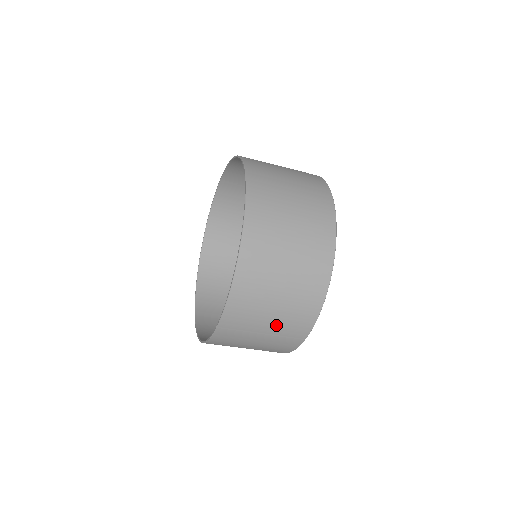
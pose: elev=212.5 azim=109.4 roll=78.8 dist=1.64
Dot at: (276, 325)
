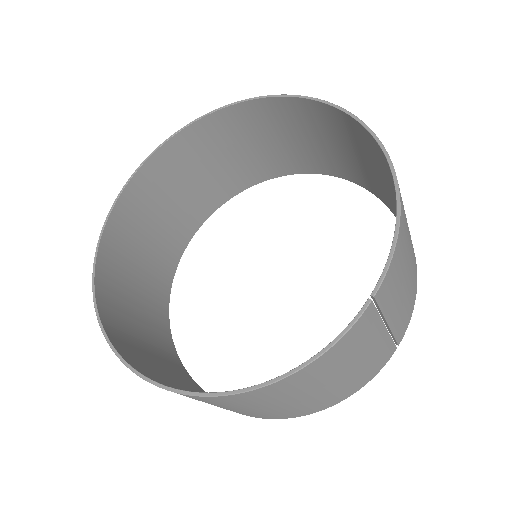
Dot at: (400, 308)
